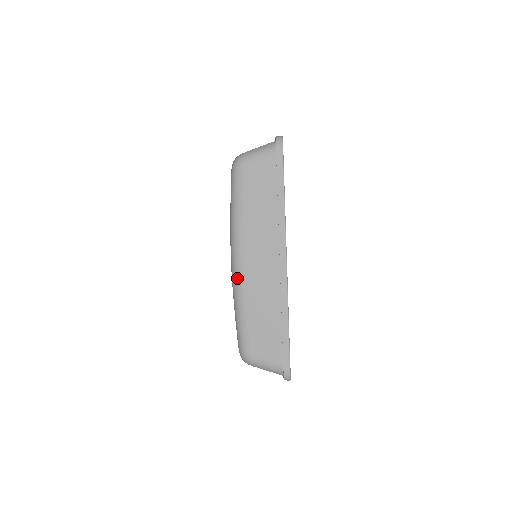
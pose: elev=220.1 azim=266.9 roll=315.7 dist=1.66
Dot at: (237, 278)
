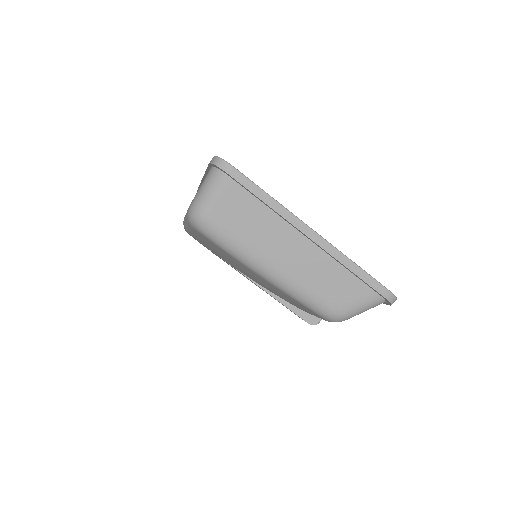
Dot at: occluded
